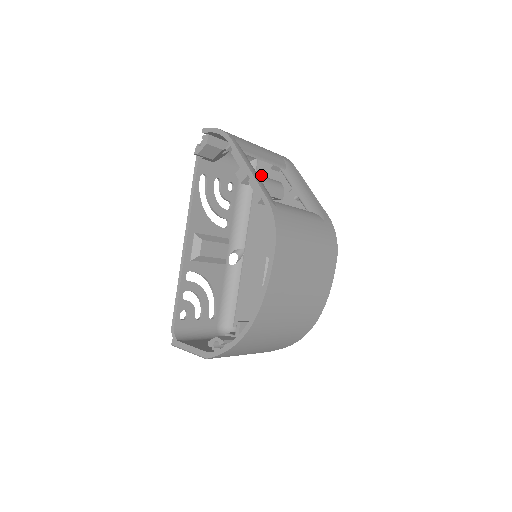
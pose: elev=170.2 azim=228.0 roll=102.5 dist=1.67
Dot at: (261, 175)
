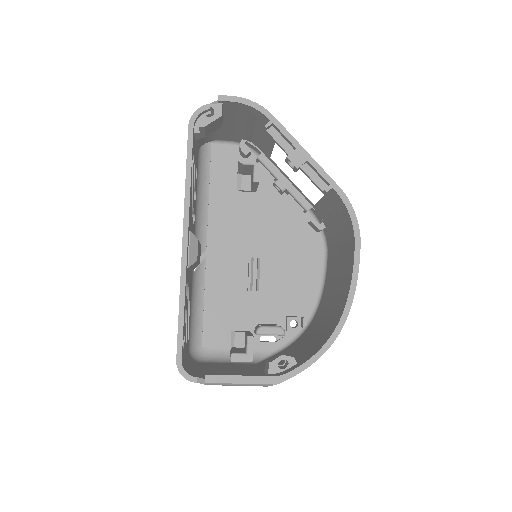
Dot at: occluded
